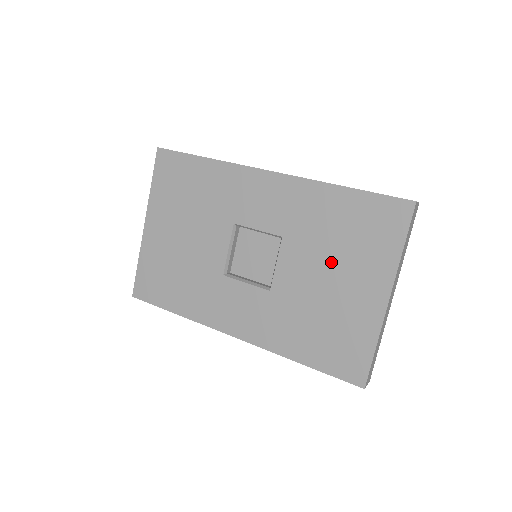
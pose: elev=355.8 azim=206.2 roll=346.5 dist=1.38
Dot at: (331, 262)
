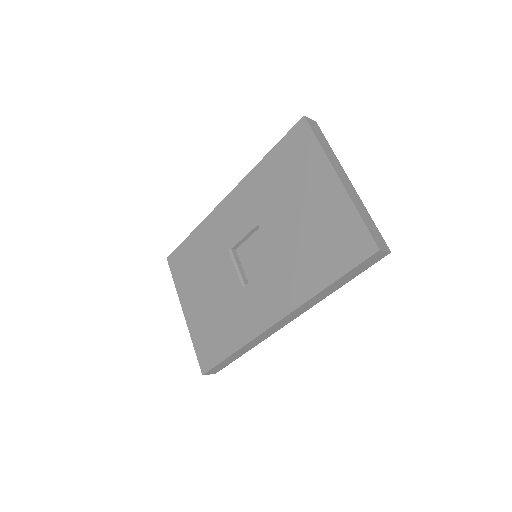
Dot at: (291, 200)
